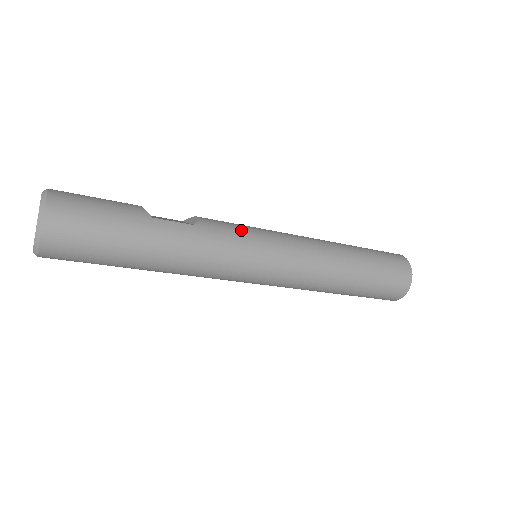
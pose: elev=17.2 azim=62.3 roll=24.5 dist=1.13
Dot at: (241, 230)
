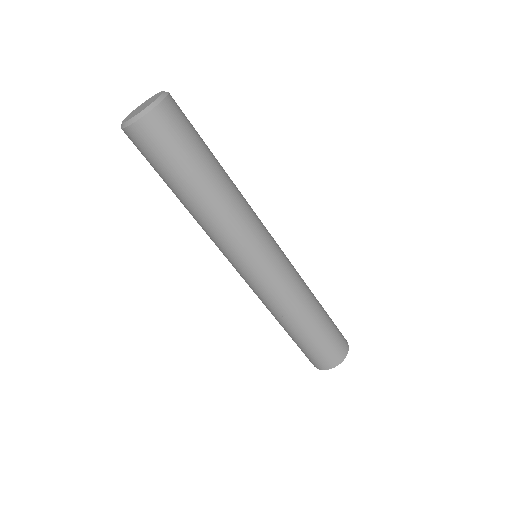
Dot at: occluded
